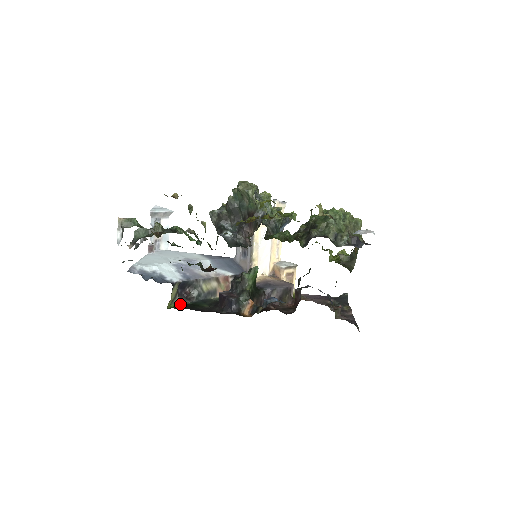
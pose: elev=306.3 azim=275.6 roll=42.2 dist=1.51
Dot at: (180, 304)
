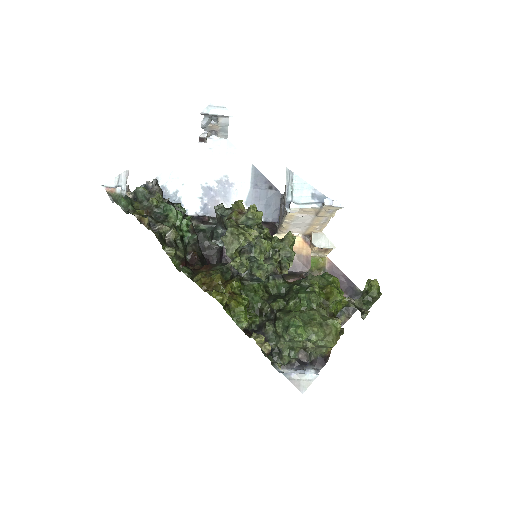
Dot at: (194, 226)
